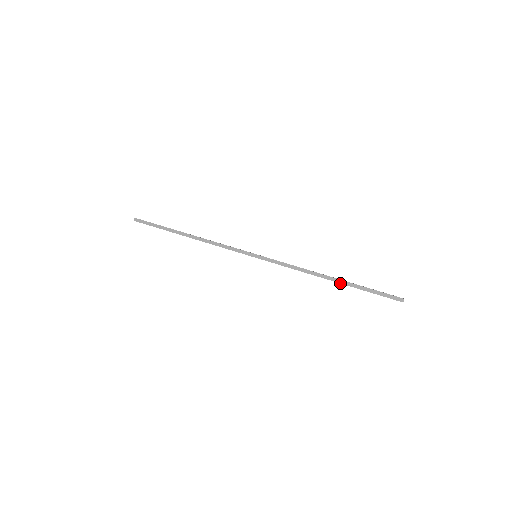
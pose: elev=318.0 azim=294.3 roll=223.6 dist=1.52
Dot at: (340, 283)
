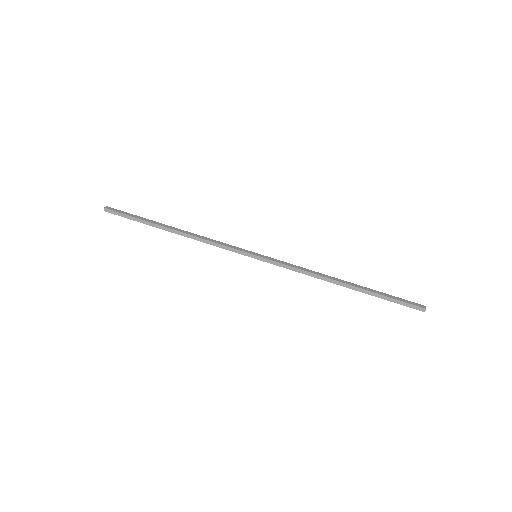
Dot at: occluded
